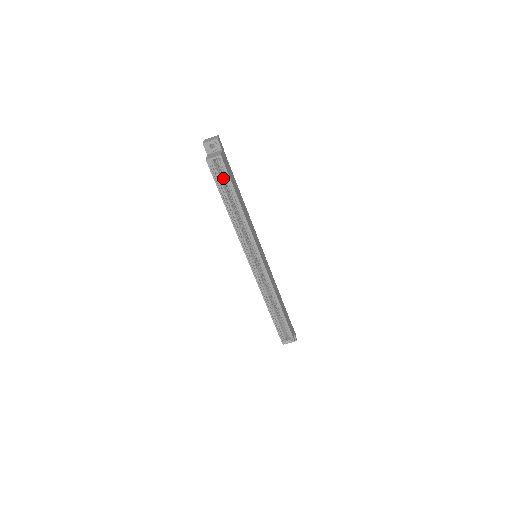
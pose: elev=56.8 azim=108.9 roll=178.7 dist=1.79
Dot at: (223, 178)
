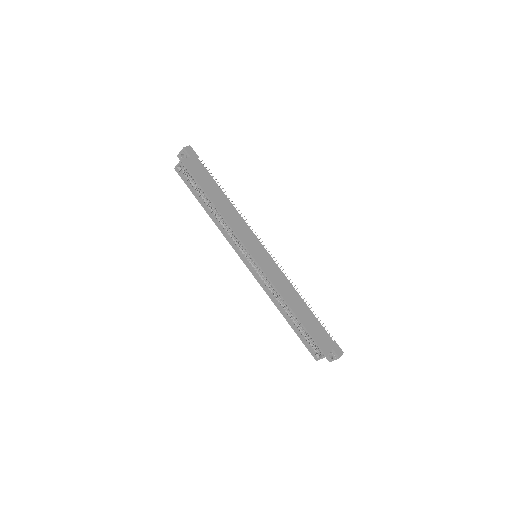
Dot at: occluded
